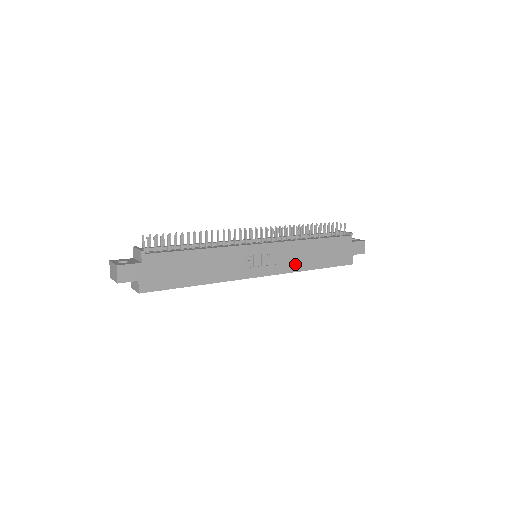
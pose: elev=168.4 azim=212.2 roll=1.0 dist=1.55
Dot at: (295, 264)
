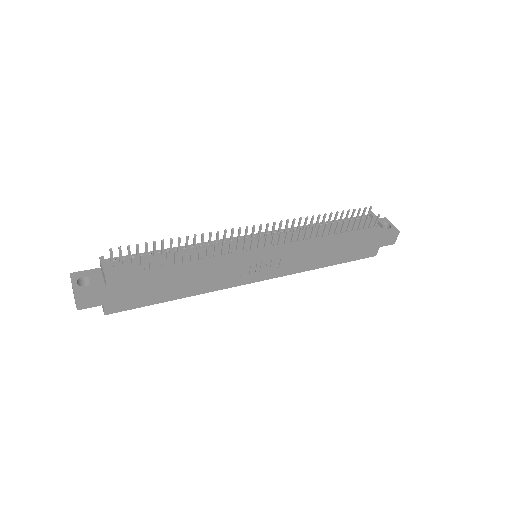
Dot at: (303, 265)
